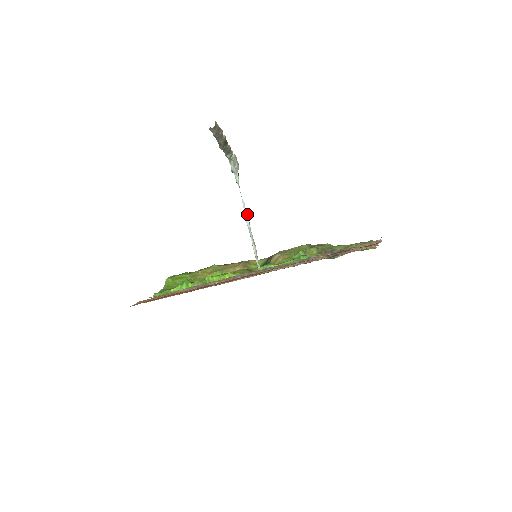
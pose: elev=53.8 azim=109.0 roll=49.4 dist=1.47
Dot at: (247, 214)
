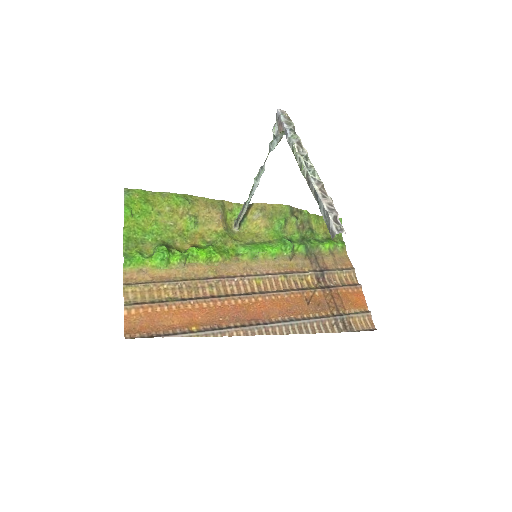
Dot at: occluded
